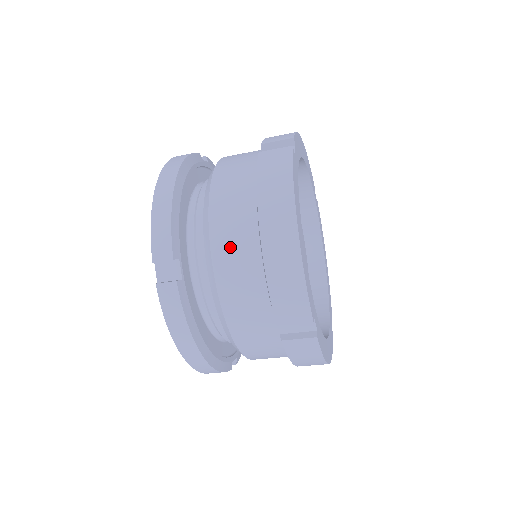
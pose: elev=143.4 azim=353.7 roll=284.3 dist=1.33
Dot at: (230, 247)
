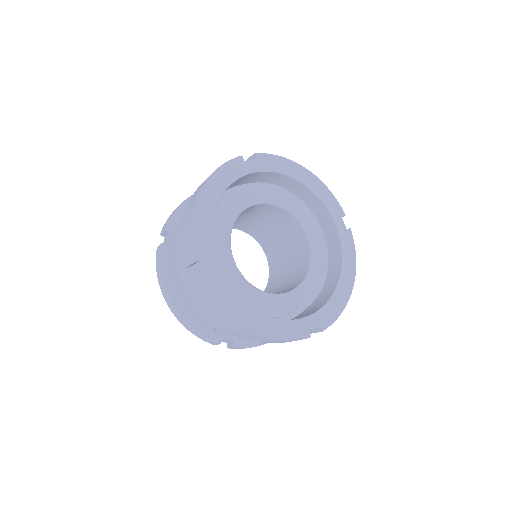
Dot at: occluded
